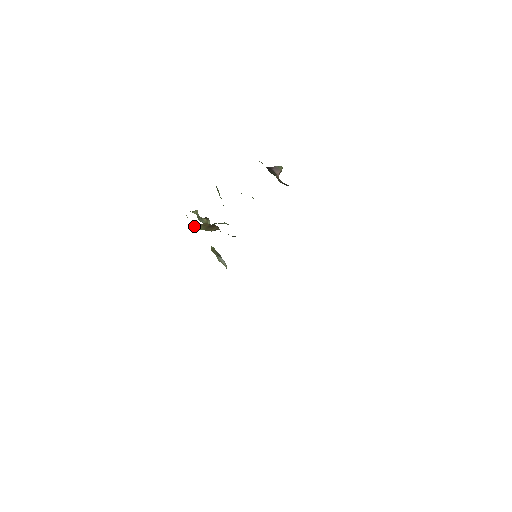
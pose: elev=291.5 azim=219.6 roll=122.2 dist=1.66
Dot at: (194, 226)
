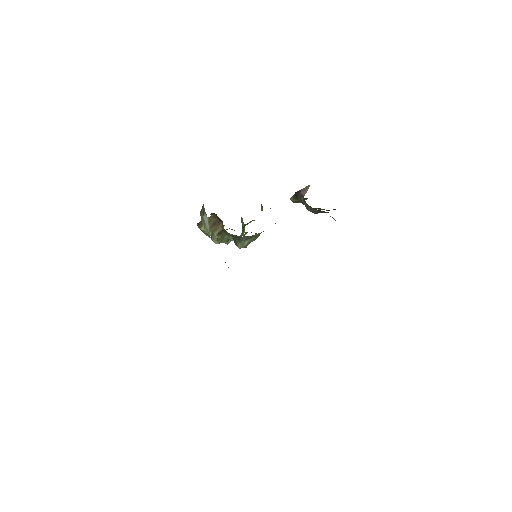
Dot at: (199, 224)
